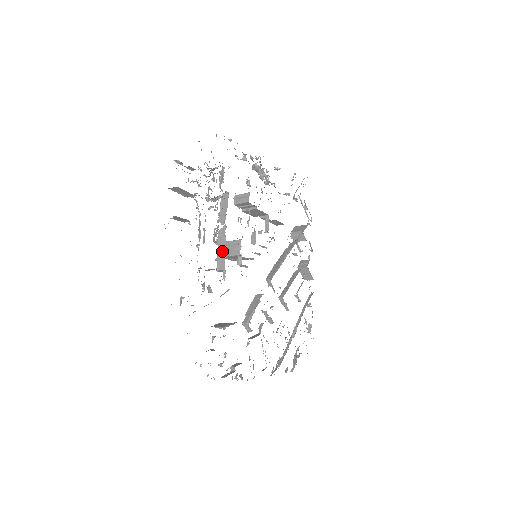
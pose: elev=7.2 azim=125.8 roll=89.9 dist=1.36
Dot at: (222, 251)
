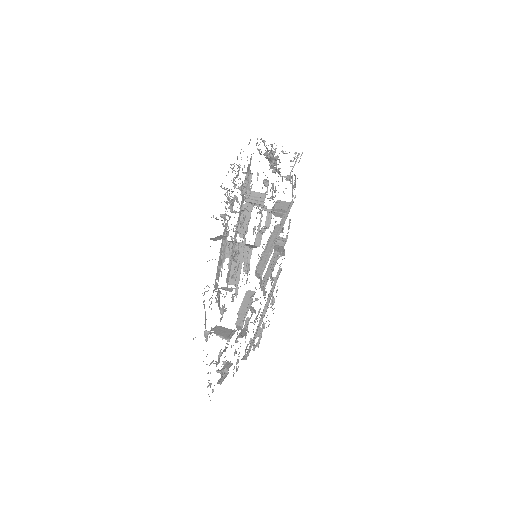
Dot at: (237, 266)
